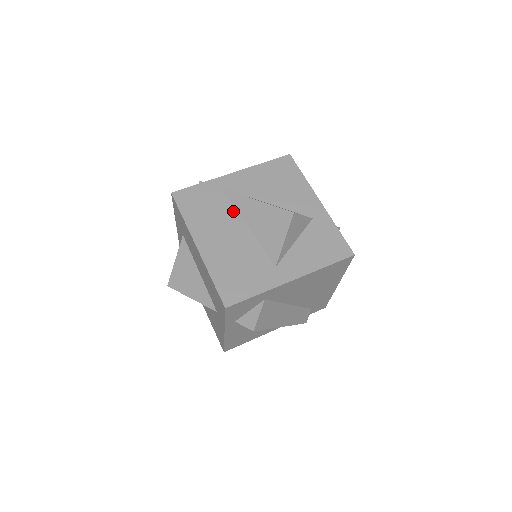
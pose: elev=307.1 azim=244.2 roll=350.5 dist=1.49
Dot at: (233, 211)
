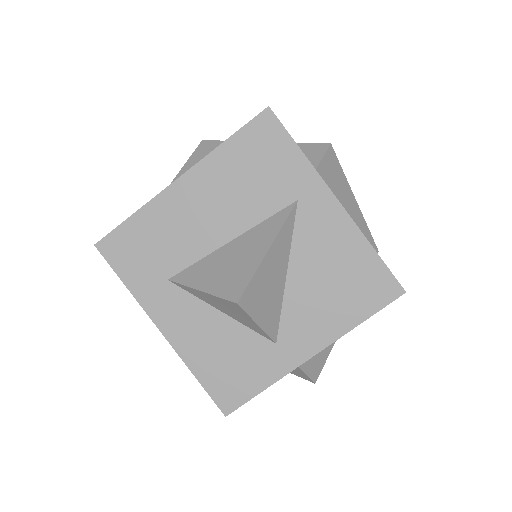
Dot at: occluded
